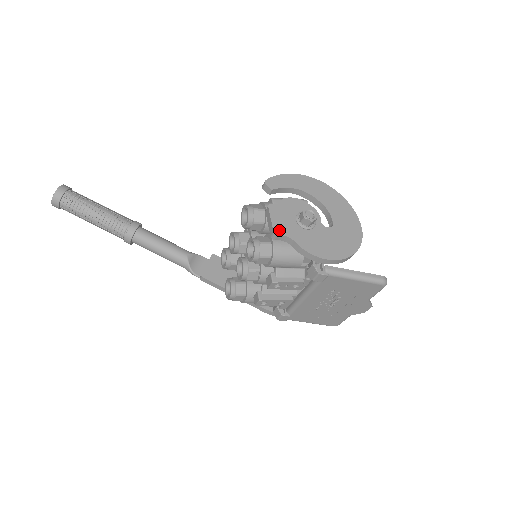
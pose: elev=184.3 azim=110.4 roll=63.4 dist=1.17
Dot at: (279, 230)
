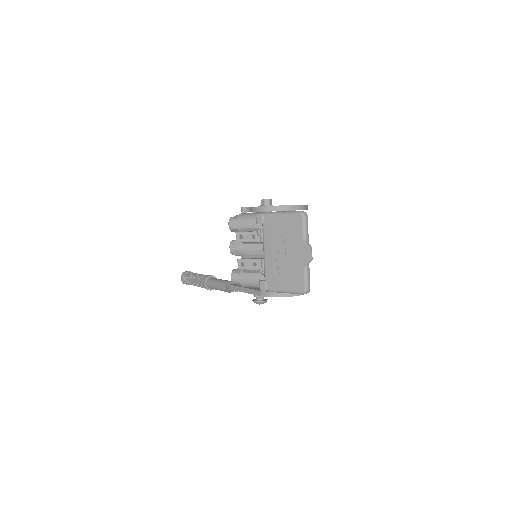
Dot at: (246, 207)
